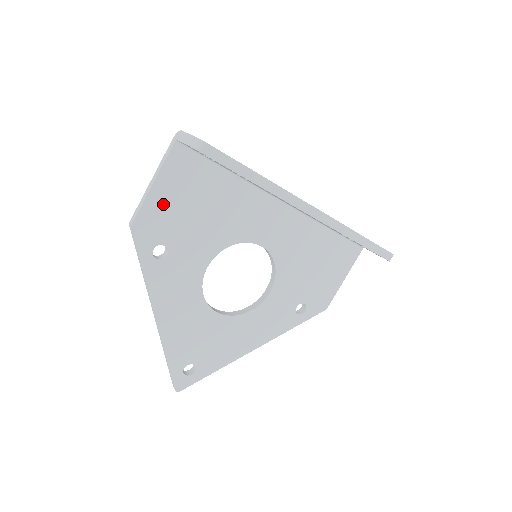
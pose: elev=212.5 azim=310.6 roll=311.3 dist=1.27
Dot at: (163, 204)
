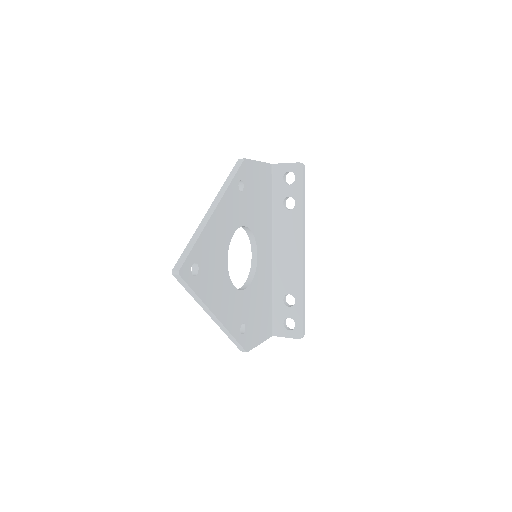
Dot at: (255, 173)
